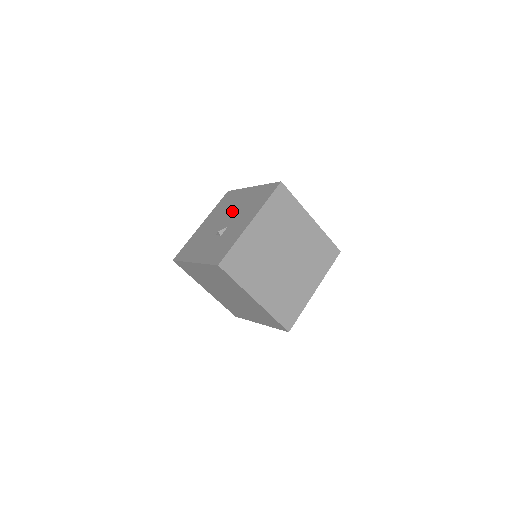
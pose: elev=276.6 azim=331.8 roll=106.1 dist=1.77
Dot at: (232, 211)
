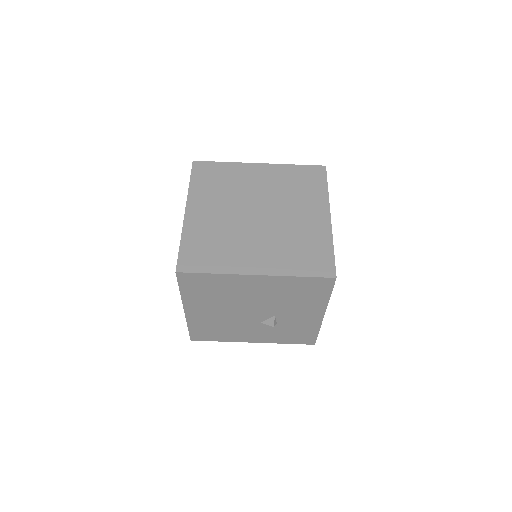
Dot at: occluded
